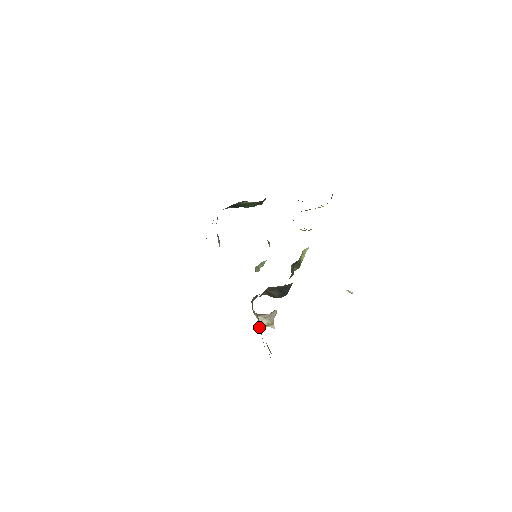
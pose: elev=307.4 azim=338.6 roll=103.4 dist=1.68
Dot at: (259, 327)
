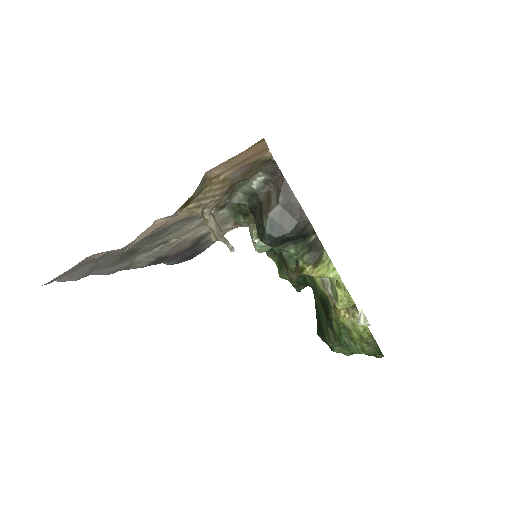
Dot at: (203, 210)
